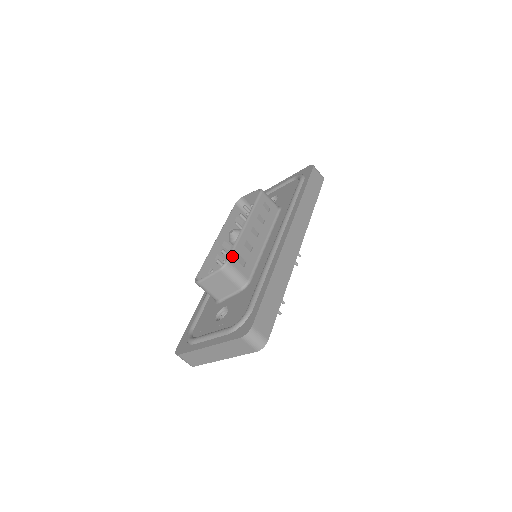
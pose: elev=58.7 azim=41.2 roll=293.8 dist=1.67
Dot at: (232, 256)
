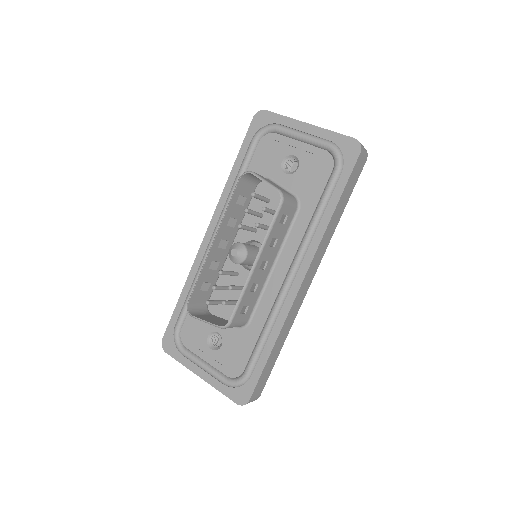
Dot at: (235, 314)
